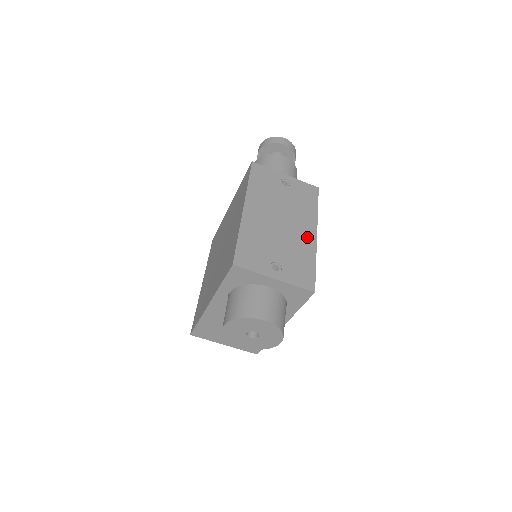
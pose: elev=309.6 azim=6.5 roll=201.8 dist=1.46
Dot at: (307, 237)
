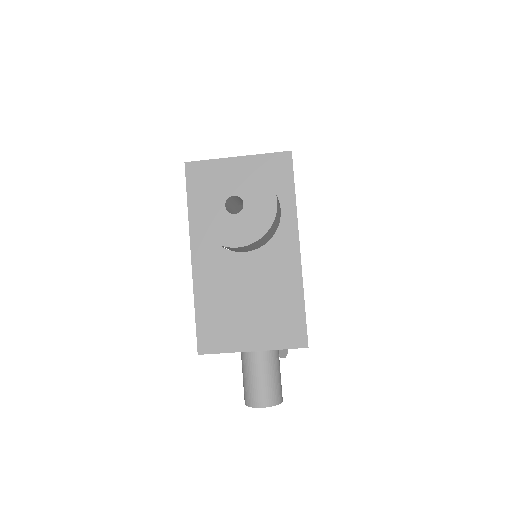
Dot at: occluded
